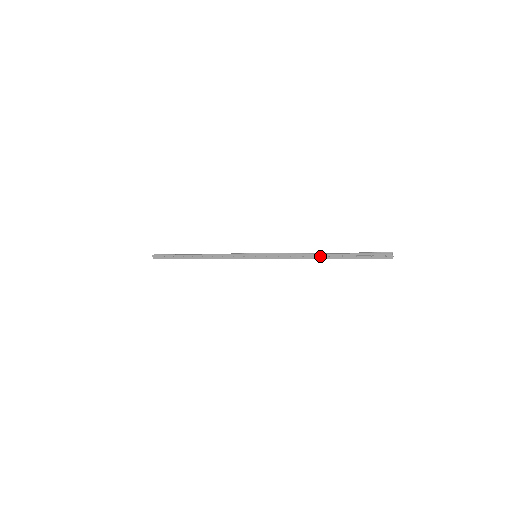
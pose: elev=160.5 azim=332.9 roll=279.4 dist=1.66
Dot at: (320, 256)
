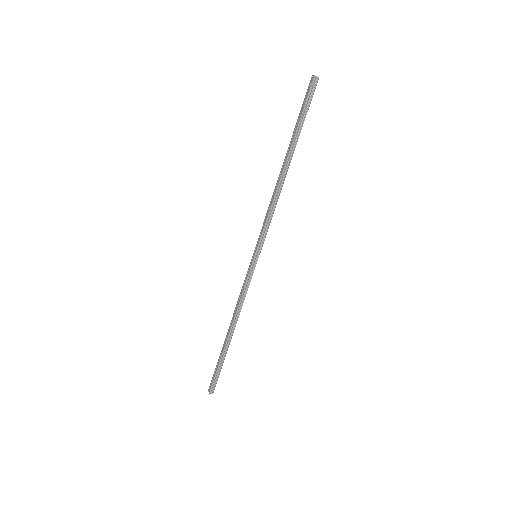
Dot at: (282, 170)
